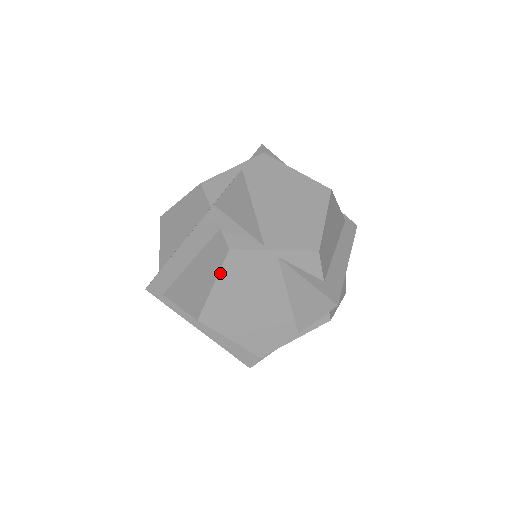
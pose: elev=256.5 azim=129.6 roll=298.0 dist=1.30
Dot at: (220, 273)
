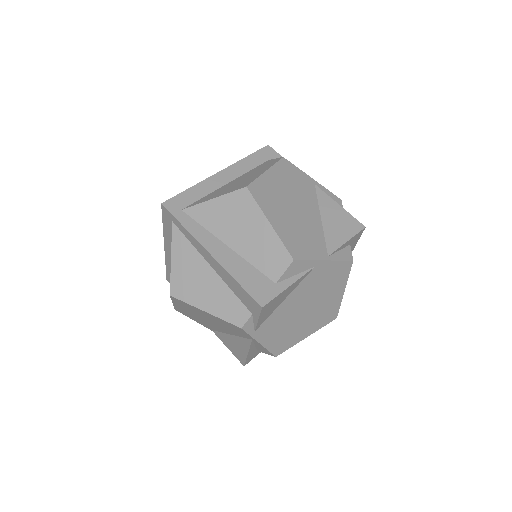
Dot at: (273, 166)
